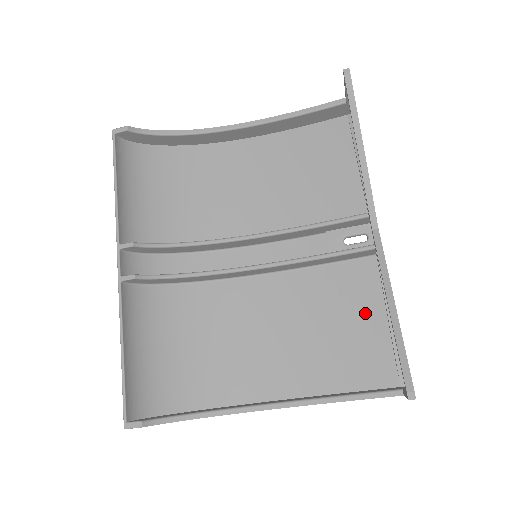
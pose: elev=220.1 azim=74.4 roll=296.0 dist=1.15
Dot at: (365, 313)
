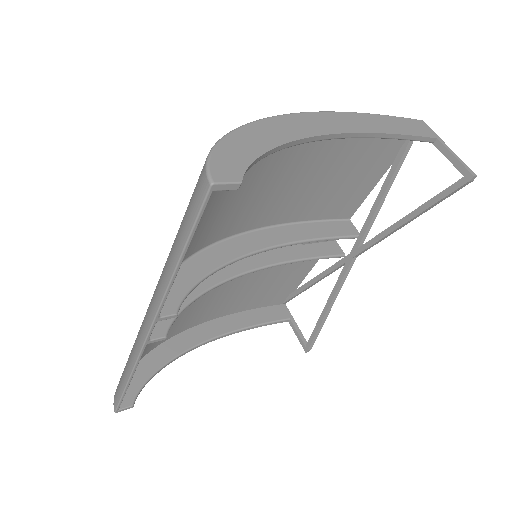
Dot at: (294, 273)
